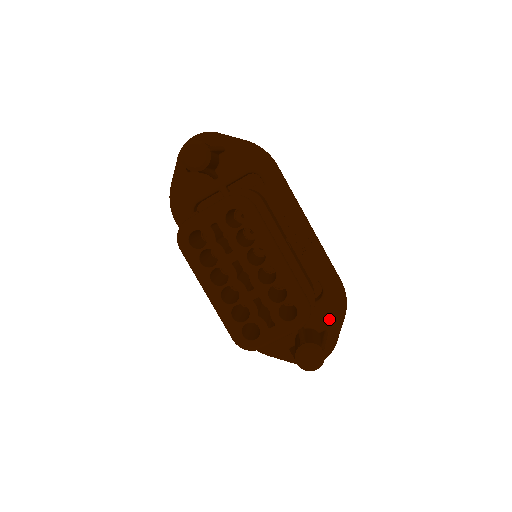
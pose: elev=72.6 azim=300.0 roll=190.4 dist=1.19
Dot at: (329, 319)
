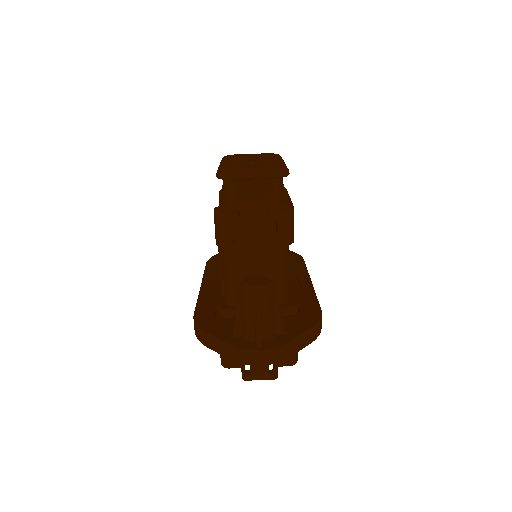
Dot at: (293, 326)
